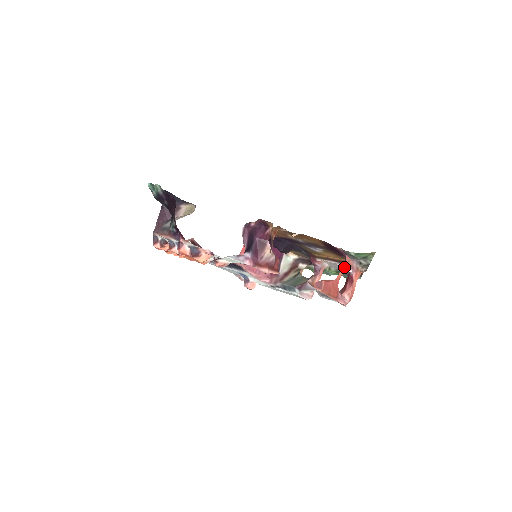
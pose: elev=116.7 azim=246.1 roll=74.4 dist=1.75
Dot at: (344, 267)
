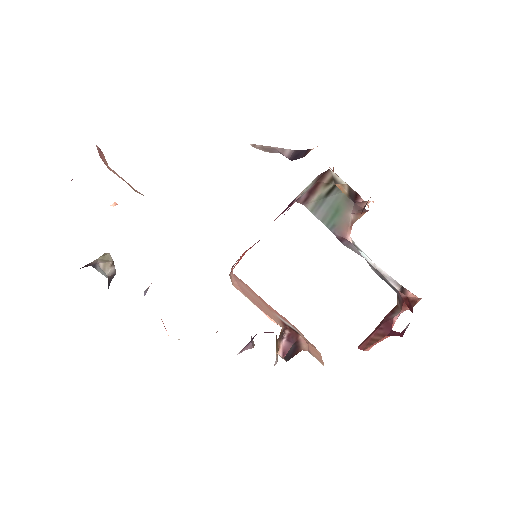
Dot at: (400, 336)
